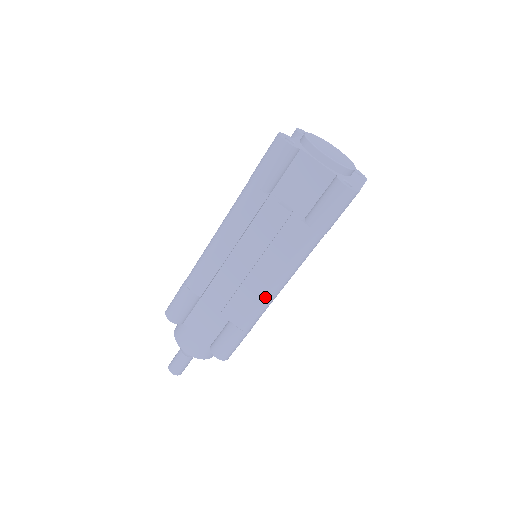
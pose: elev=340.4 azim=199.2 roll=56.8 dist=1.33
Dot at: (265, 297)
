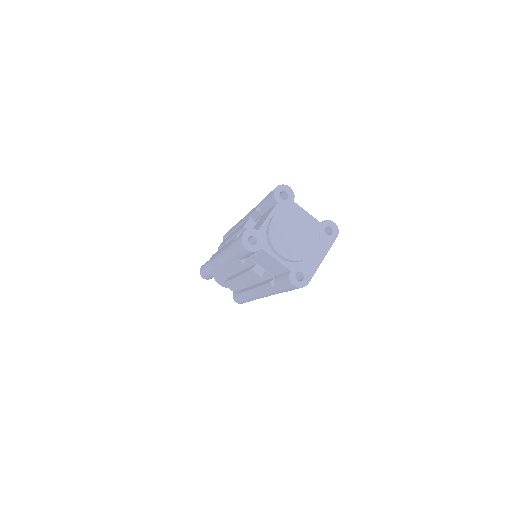
Dot at: (257, 297)
